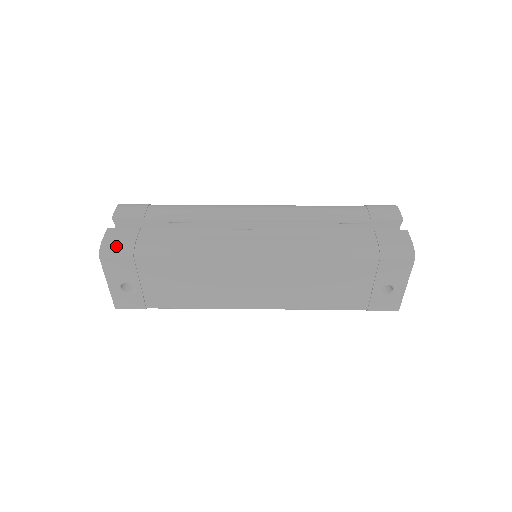
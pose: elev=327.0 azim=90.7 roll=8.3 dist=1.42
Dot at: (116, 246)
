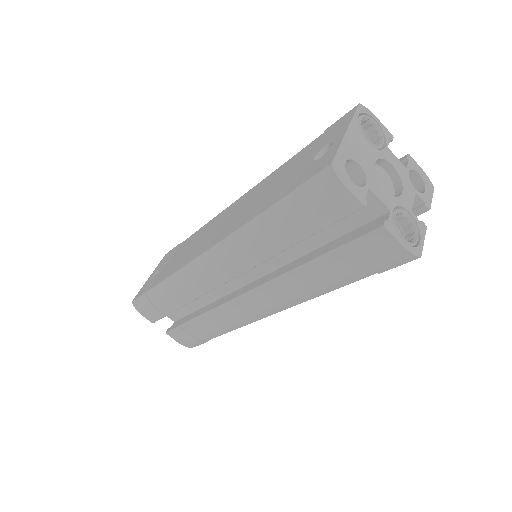
Dot at: occluded
